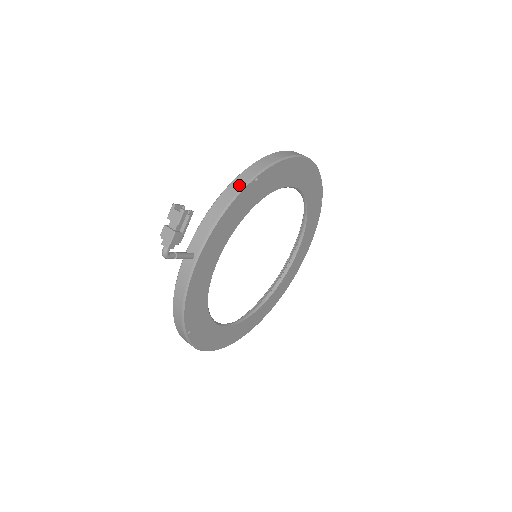
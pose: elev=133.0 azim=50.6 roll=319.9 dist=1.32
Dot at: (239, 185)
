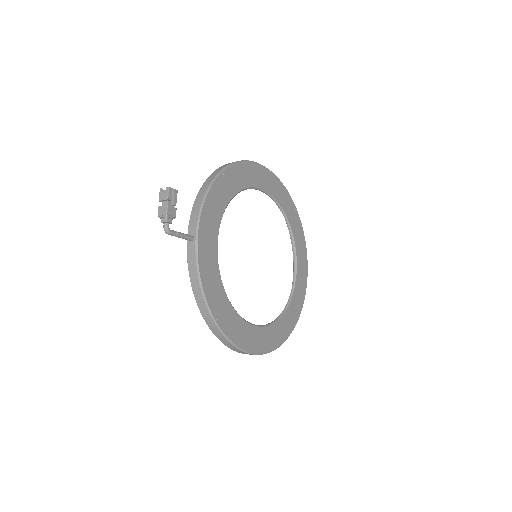
Dot at: (211, 179)
